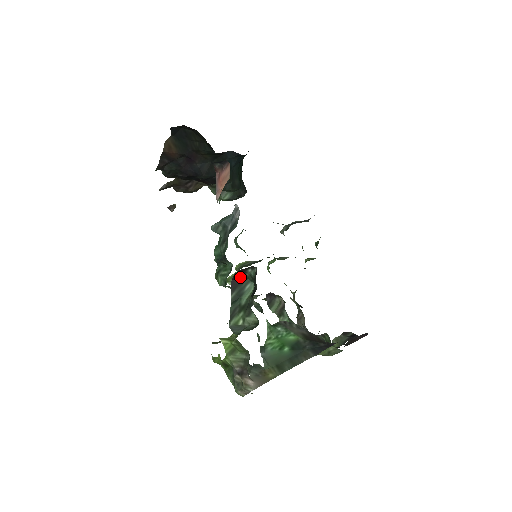
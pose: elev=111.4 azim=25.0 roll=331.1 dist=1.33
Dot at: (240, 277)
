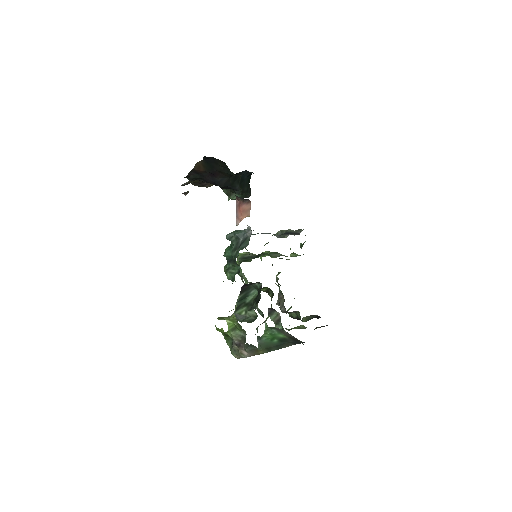
Dot at: (248, 285)
